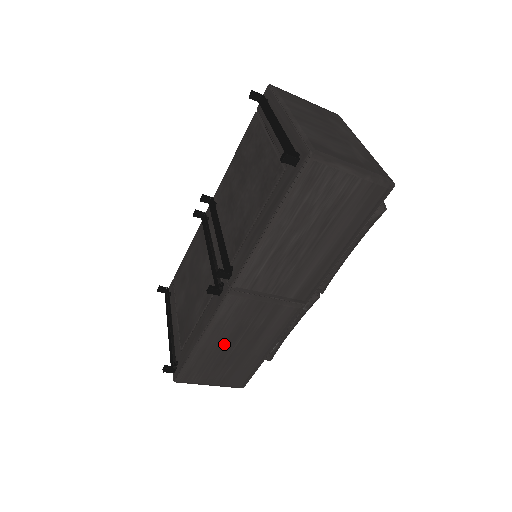
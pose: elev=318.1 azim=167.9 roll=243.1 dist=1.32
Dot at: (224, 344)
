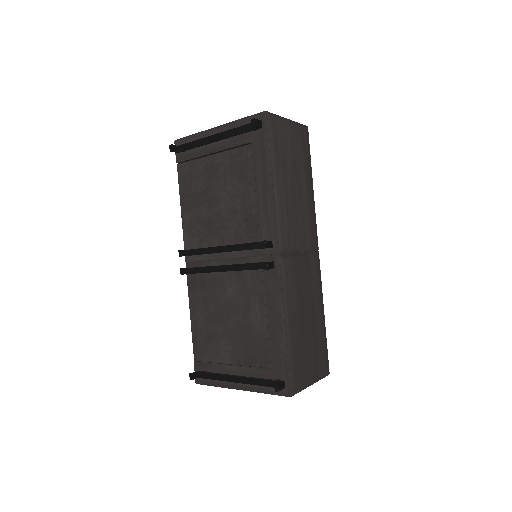
Dot at: (300, 321)
